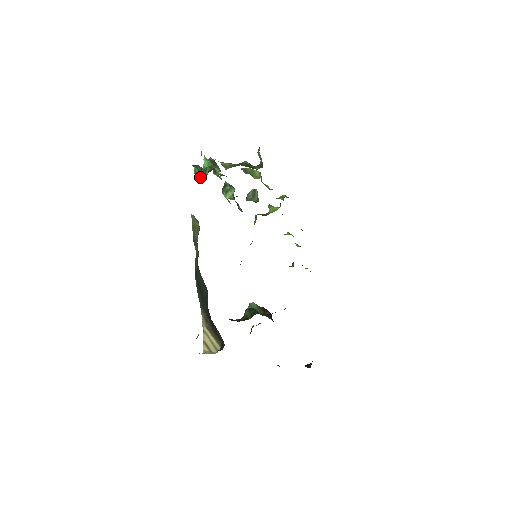
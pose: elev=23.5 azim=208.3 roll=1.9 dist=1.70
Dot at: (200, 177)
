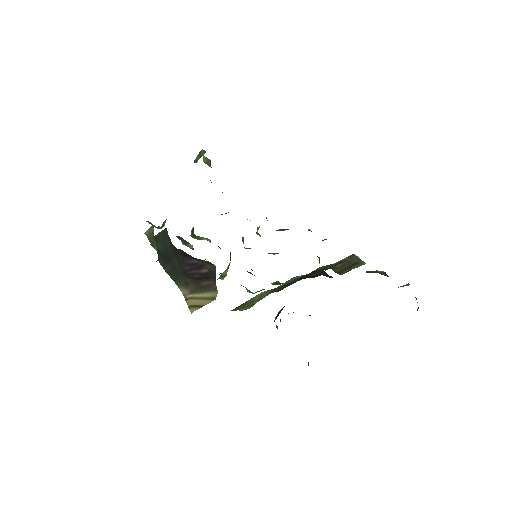
Dot at: occluded
